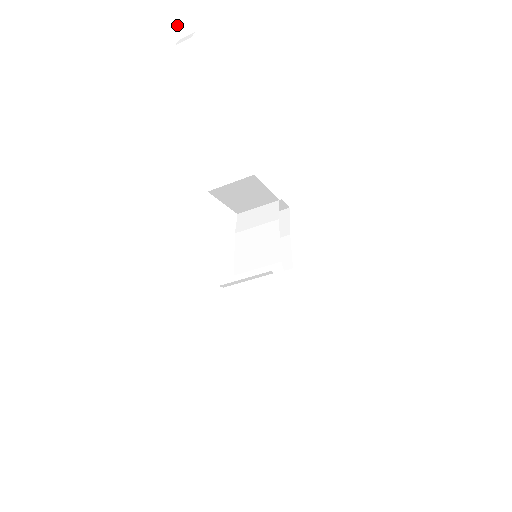
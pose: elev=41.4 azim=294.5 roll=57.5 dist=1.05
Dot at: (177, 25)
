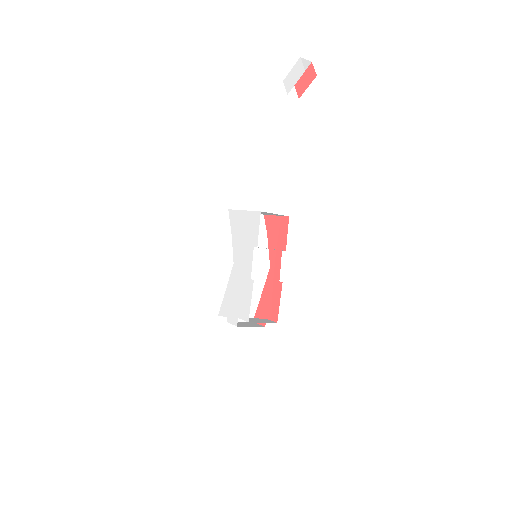
Dot at: occluded
